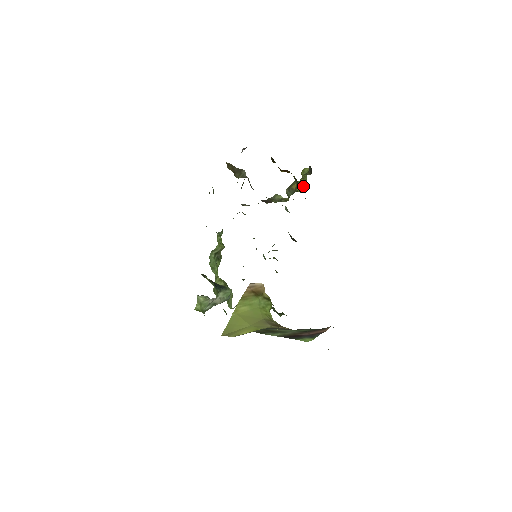
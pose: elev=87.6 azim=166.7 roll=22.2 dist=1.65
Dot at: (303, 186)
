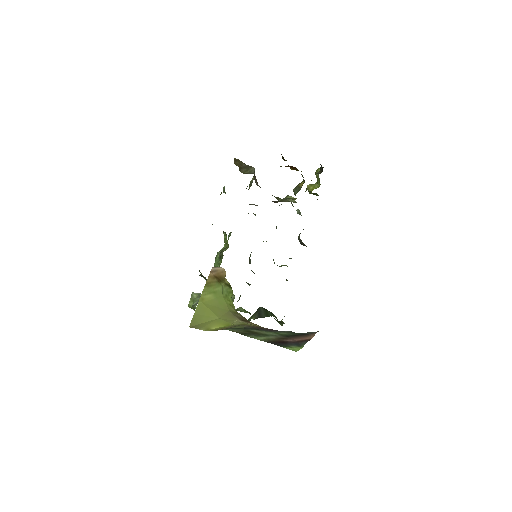
Dot at: (316, 187)
